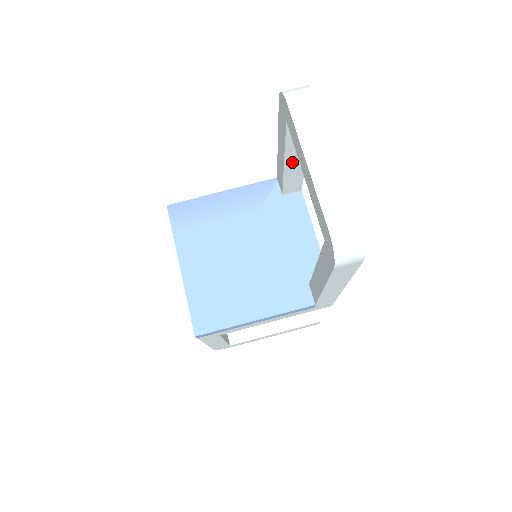
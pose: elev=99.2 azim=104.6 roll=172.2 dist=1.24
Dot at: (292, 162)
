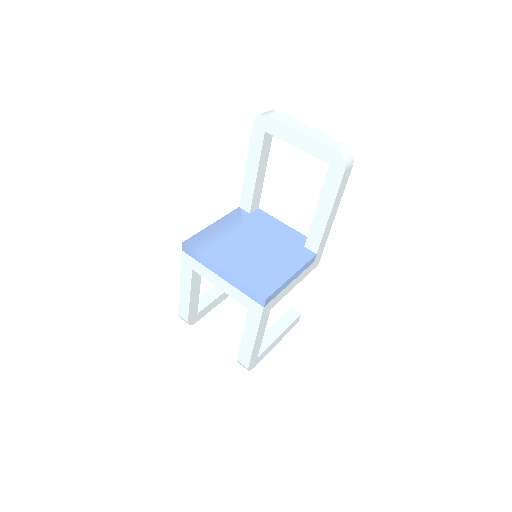
Dot at: (260, 174)
